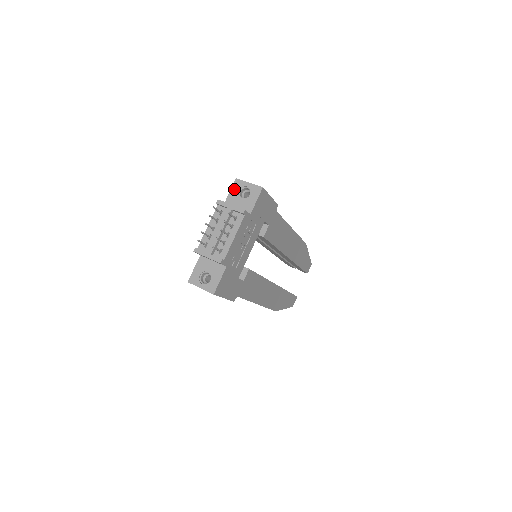
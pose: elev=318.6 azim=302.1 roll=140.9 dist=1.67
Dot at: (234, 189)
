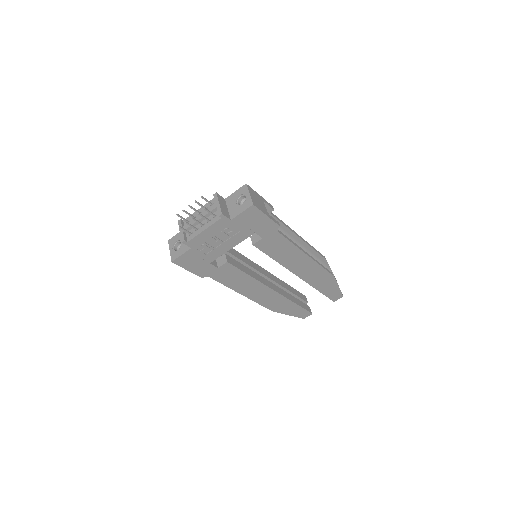
Dot at: (238, 191)
